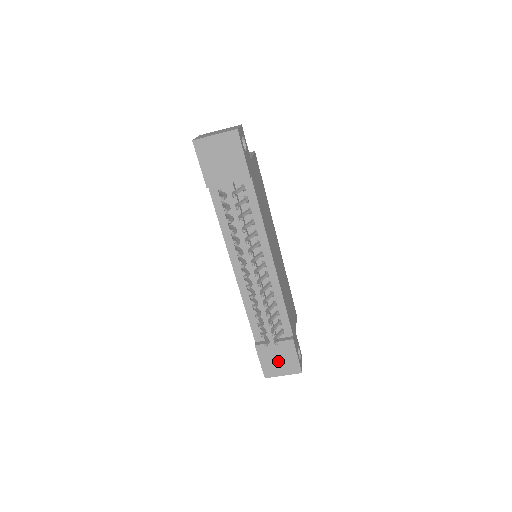
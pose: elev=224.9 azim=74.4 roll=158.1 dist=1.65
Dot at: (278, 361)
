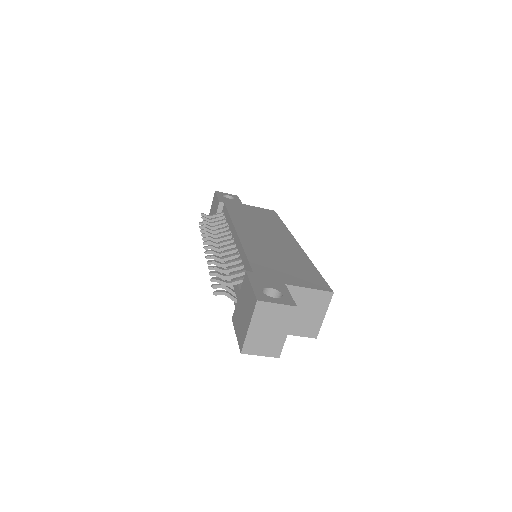
Dot at: (244, 314)
